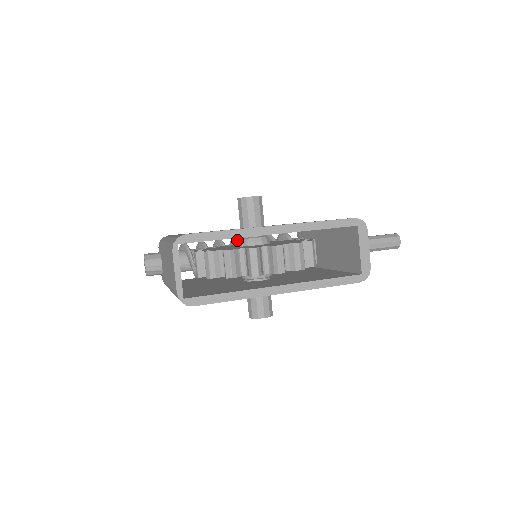
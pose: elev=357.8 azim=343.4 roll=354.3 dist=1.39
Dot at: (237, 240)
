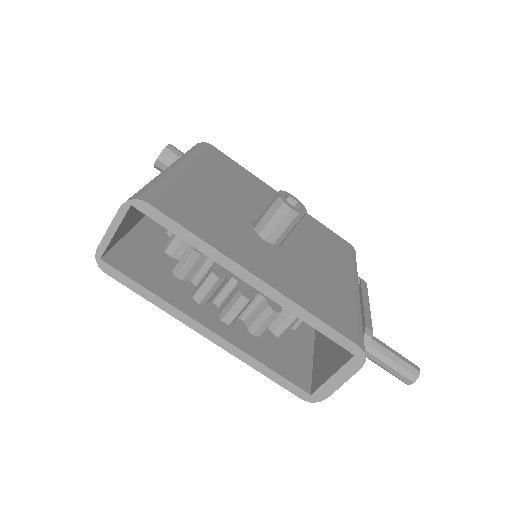
Dot at: occluded
